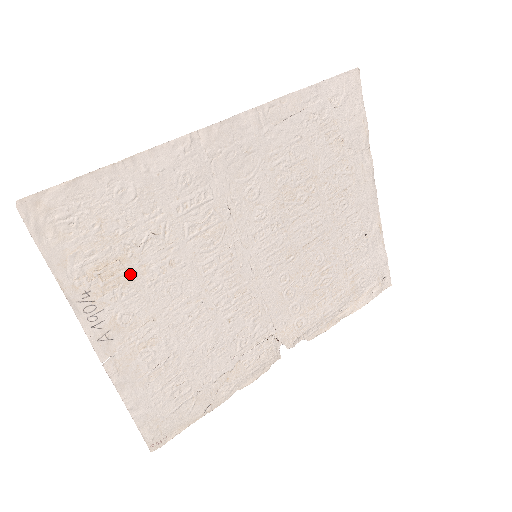
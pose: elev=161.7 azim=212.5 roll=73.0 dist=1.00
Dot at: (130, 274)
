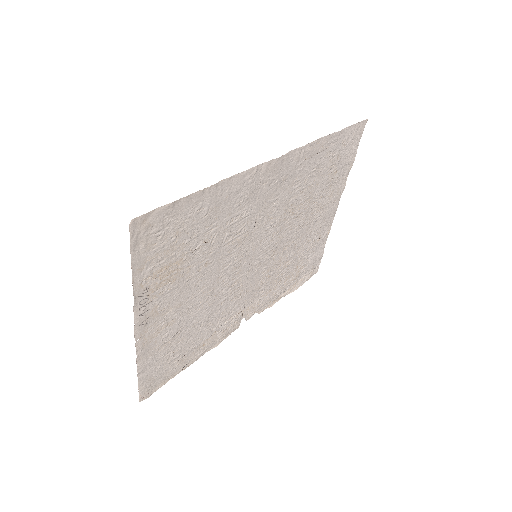
Dot at: (179, 273)
